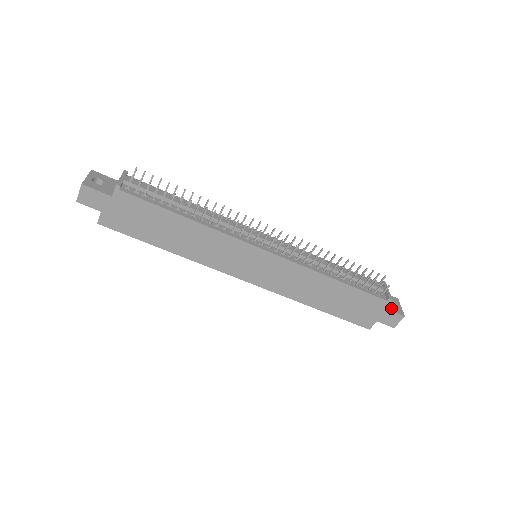
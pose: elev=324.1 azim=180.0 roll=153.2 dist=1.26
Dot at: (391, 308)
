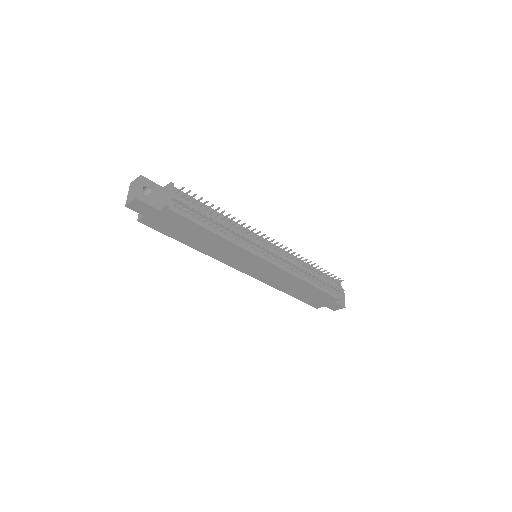
Dot at: (338, 301)
